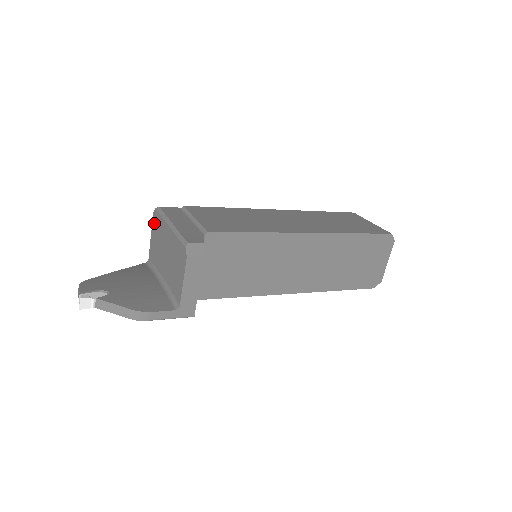
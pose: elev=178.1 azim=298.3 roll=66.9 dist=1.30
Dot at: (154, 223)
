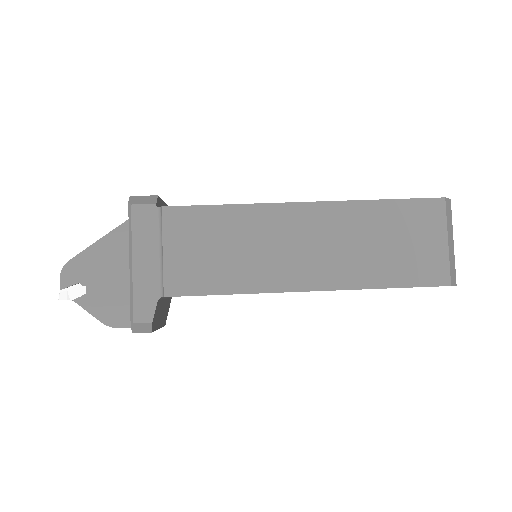
Dot at: occluded
